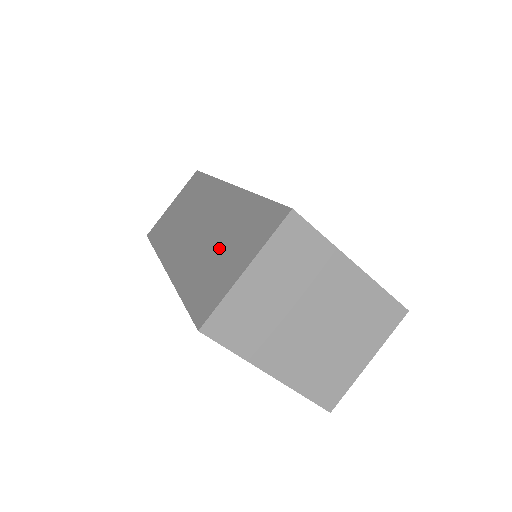
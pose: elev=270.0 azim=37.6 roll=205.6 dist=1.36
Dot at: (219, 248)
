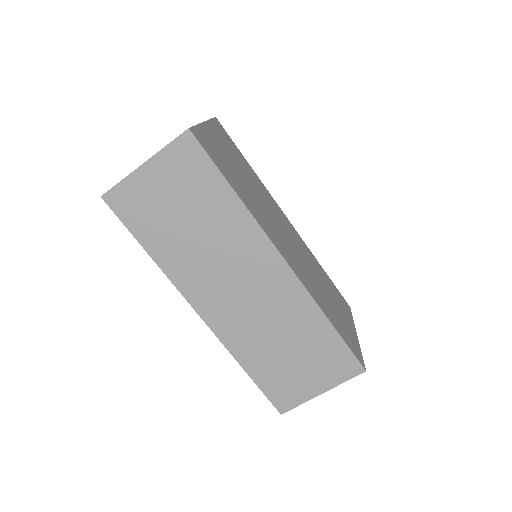
Dot at: (288, 352)
